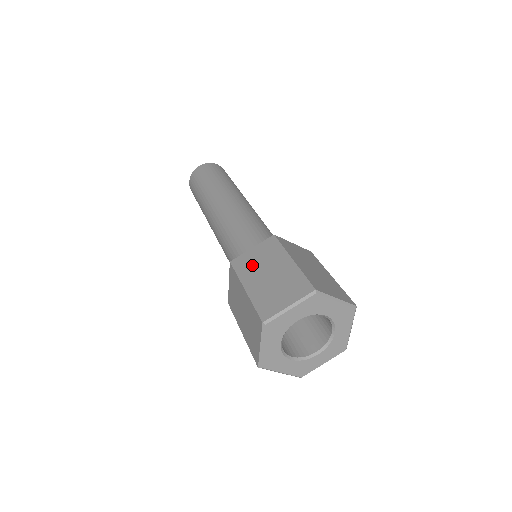
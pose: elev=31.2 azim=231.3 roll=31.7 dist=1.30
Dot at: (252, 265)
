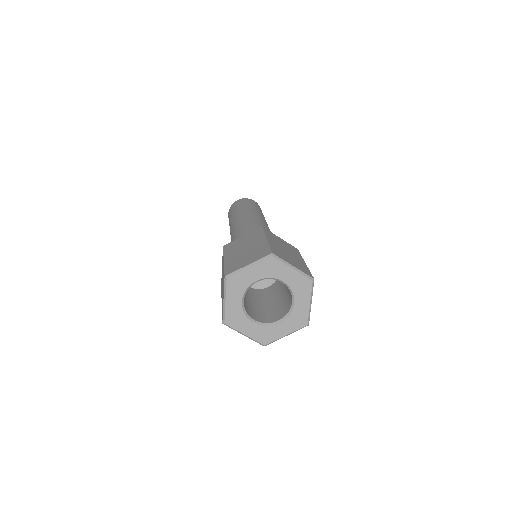
Dot at: (237, 246)
